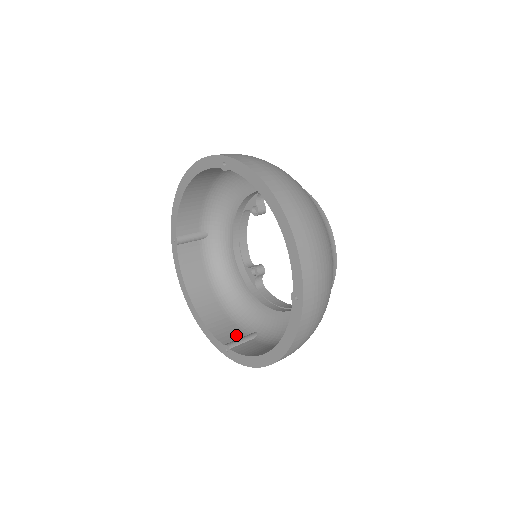
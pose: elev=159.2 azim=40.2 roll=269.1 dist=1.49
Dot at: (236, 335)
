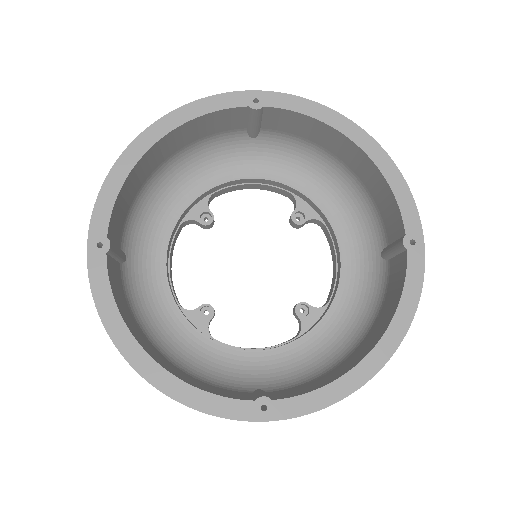
Dot at: (242, 395)
